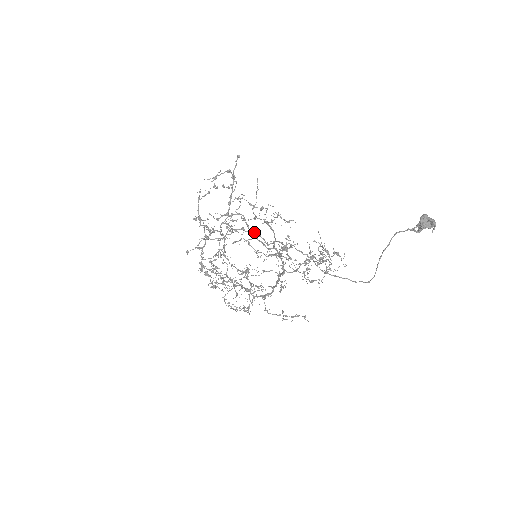
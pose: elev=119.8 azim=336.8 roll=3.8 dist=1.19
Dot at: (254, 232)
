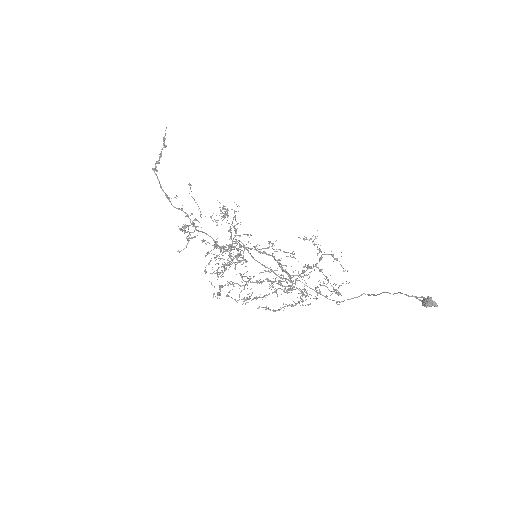
Dot at: occluded
